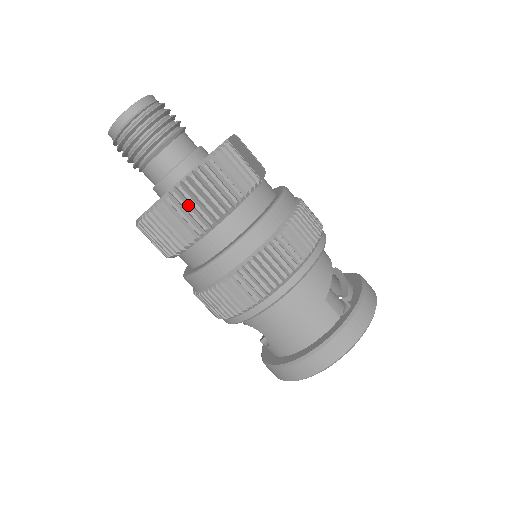
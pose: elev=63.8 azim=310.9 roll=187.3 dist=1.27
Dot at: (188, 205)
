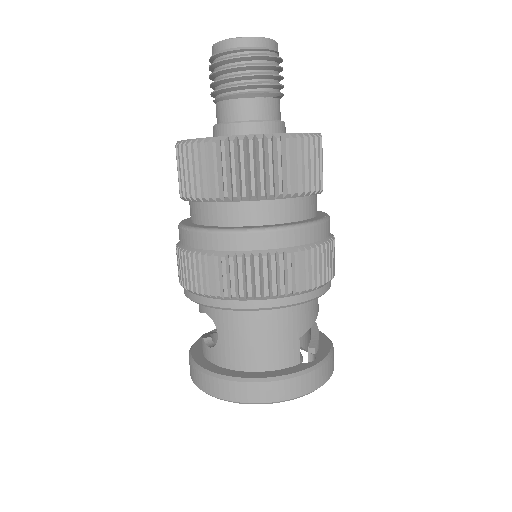
Dot at: (255, 161)
